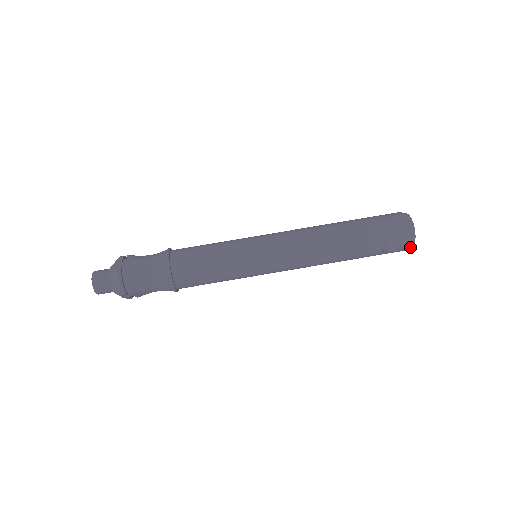
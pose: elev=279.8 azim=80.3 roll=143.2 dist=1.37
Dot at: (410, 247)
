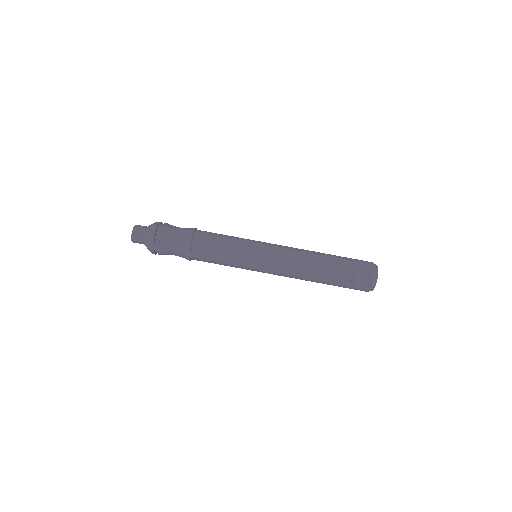
Dot at: (372, 287)
